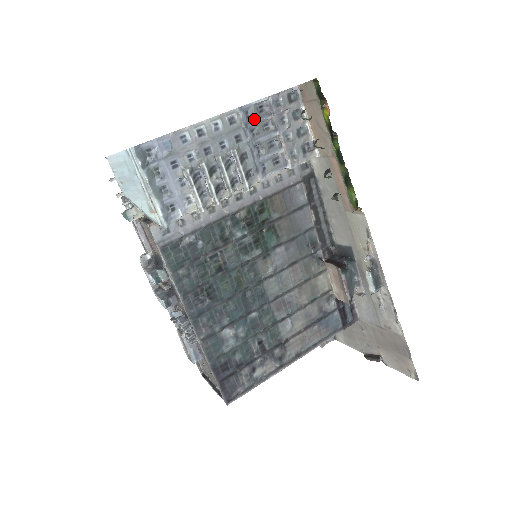
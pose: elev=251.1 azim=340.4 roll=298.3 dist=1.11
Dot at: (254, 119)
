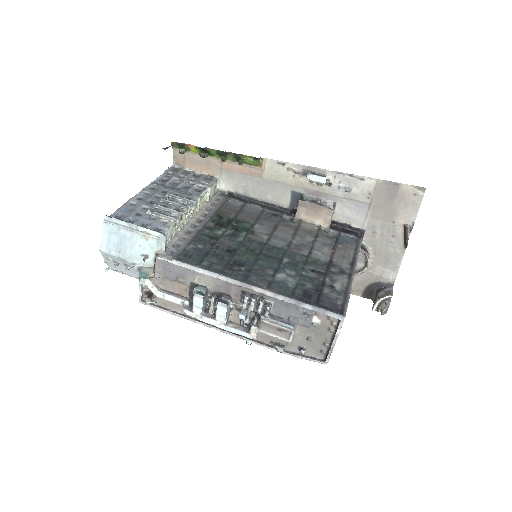
Dot at: (164, 184)
